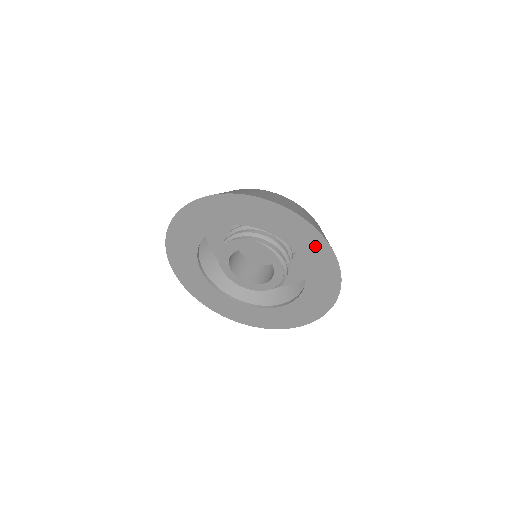
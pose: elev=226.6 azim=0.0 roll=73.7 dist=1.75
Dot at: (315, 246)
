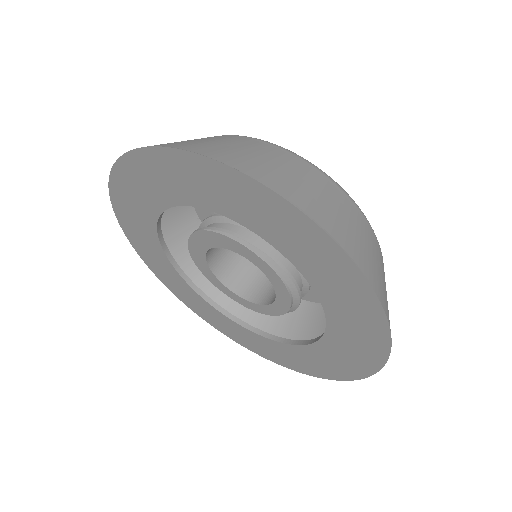
Dot at: (247, 197)
